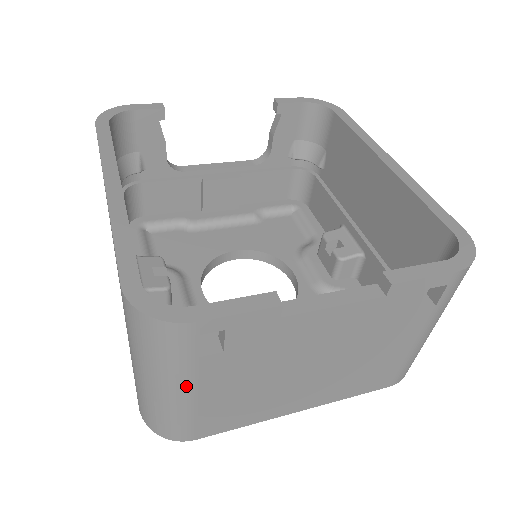
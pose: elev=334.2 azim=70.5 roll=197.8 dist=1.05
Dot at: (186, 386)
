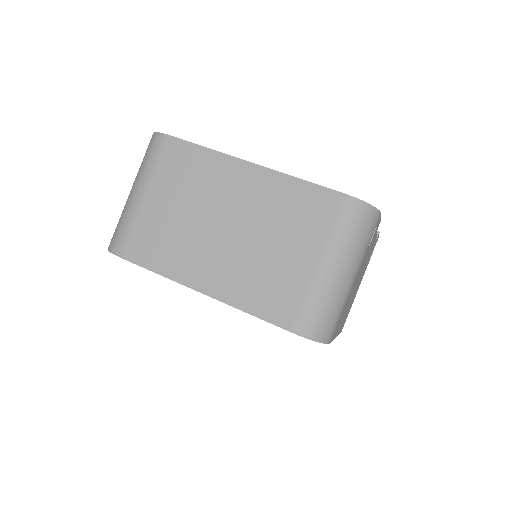
Dot at: (357, 271)
